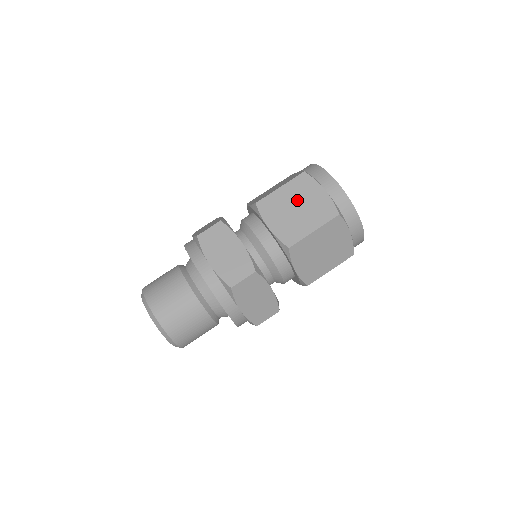
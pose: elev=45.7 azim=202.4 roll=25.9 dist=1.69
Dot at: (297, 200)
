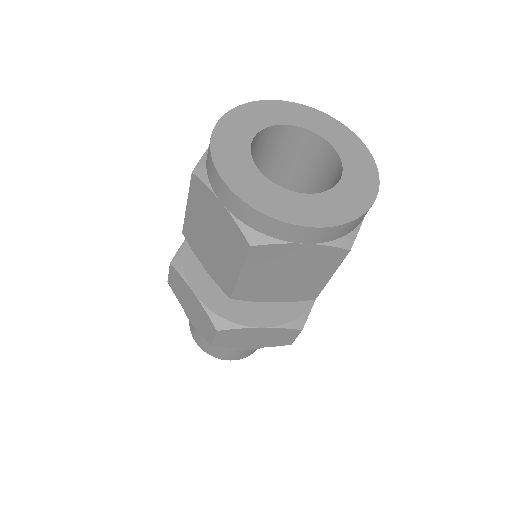
Dot at: (206, 225)
